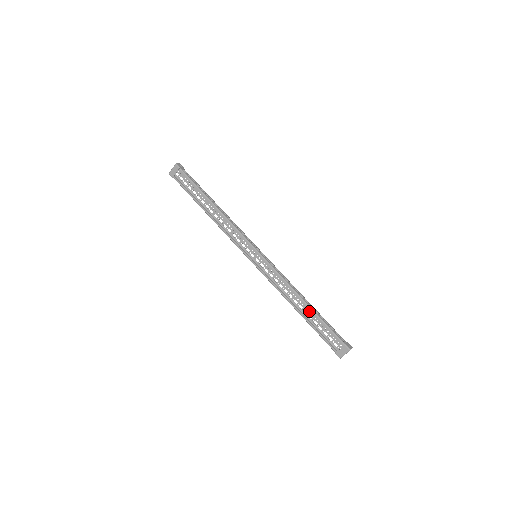
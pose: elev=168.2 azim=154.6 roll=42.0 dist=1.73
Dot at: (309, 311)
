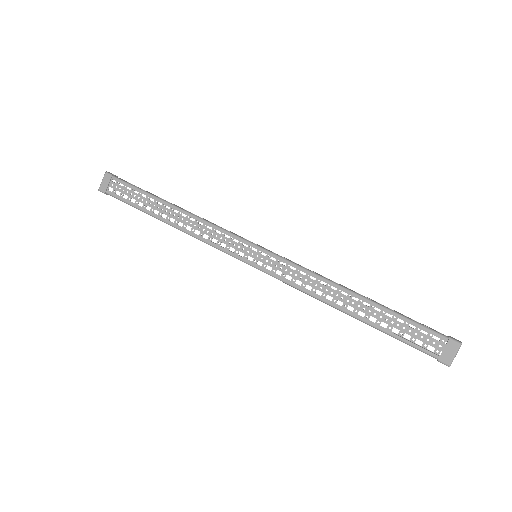
Dot at: (367, 309)
